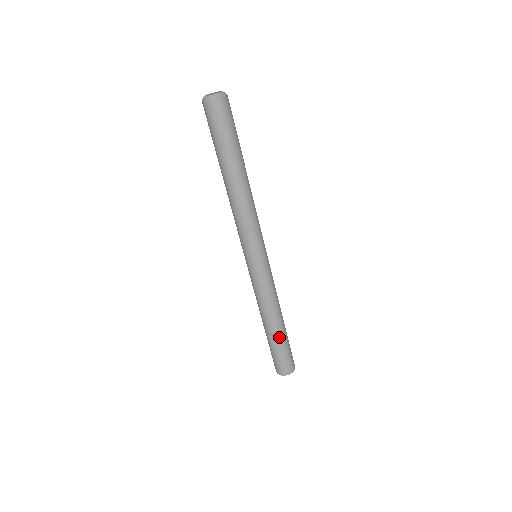
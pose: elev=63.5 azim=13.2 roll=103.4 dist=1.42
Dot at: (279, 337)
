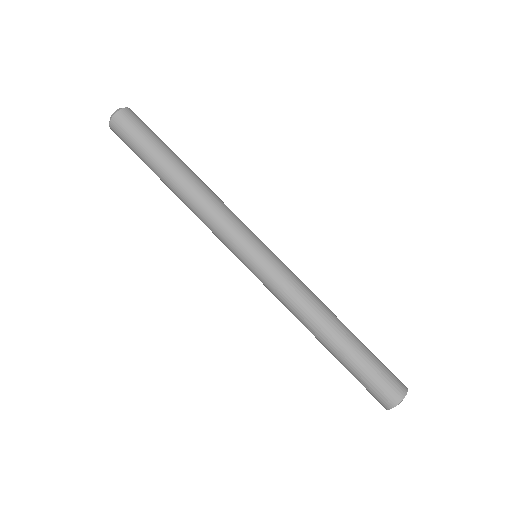
Dot at: (355, 337)
